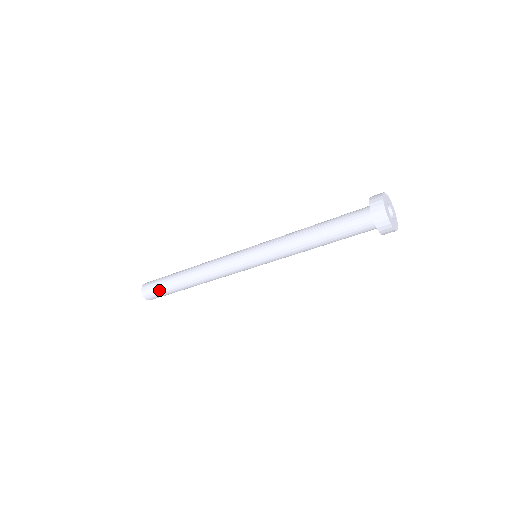
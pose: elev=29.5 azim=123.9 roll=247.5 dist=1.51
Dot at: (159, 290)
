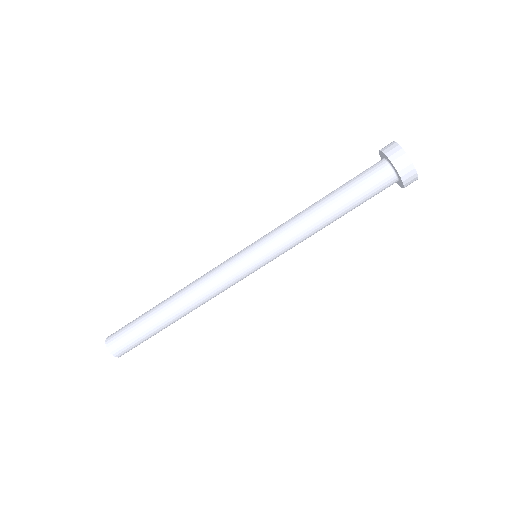
Dot at: (130, 323)
